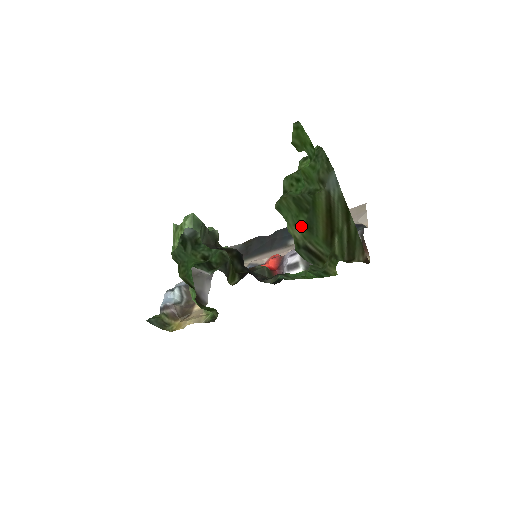
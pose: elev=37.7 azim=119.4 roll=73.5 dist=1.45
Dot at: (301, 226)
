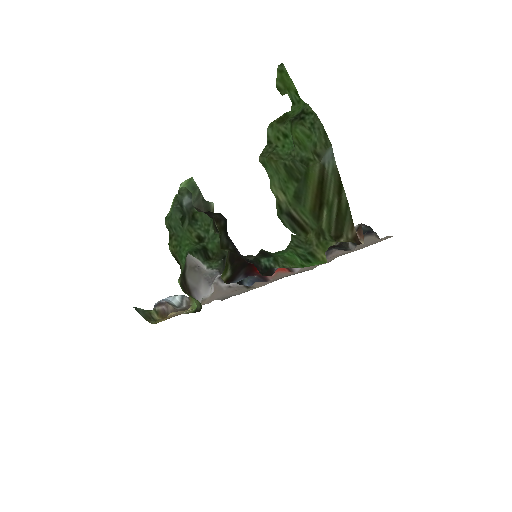
Dot at: (289, 194)
